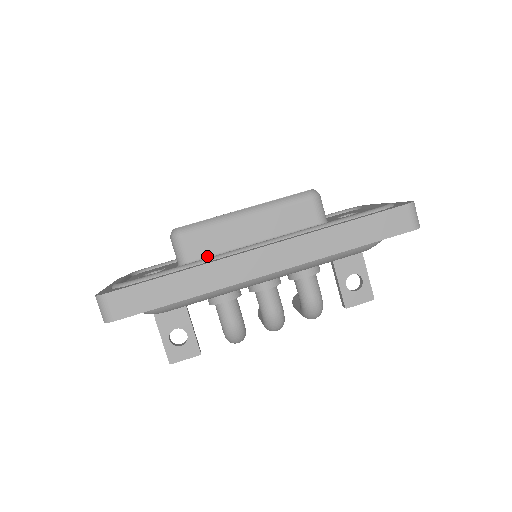
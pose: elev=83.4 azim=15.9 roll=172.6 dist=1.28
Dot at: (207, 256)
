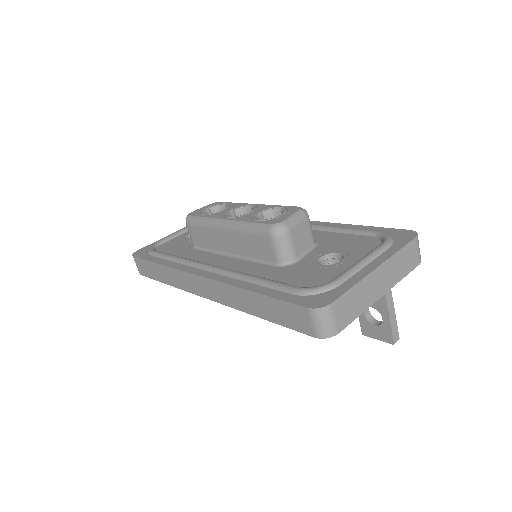
Dot at: (203, 248)
